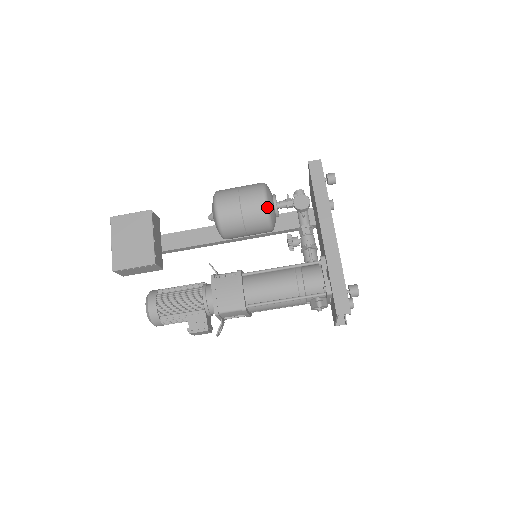
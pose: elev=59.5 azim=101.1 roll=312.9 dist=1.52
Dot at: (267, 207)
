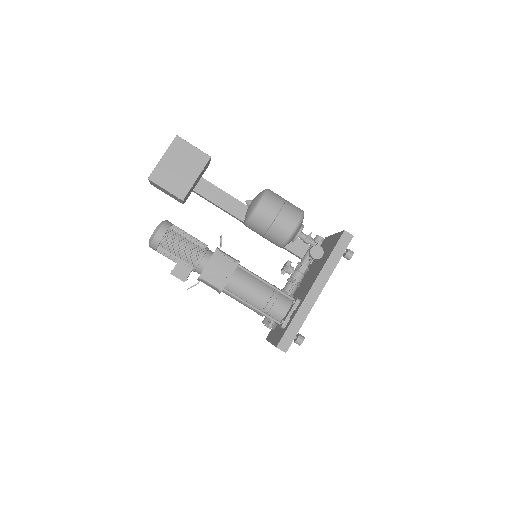
Dot at: (292, 234)
